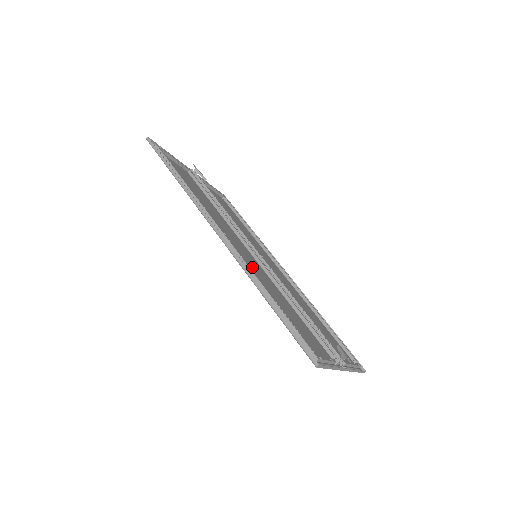
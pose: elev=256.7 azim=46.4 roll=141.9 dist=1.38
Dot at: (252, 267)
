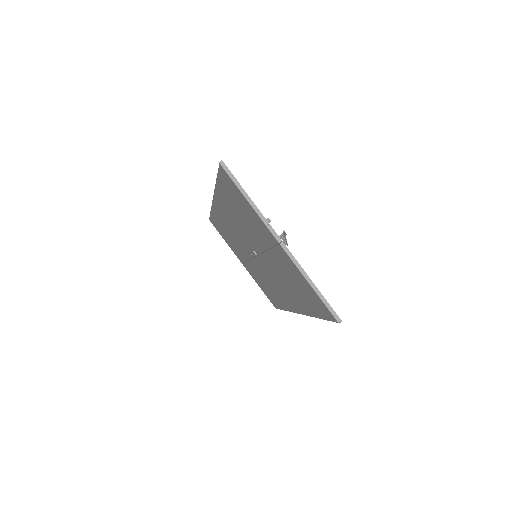
Dot at: (233, 219)
